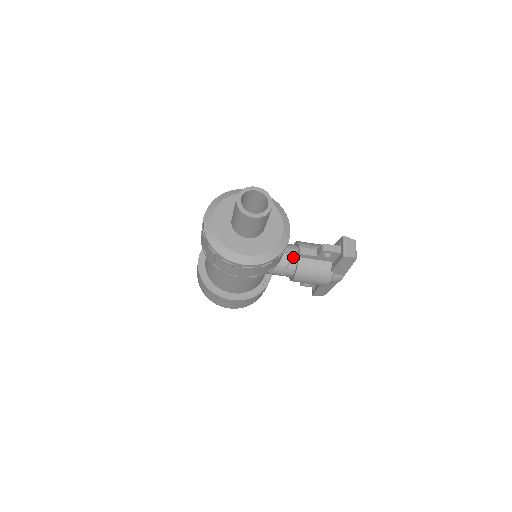
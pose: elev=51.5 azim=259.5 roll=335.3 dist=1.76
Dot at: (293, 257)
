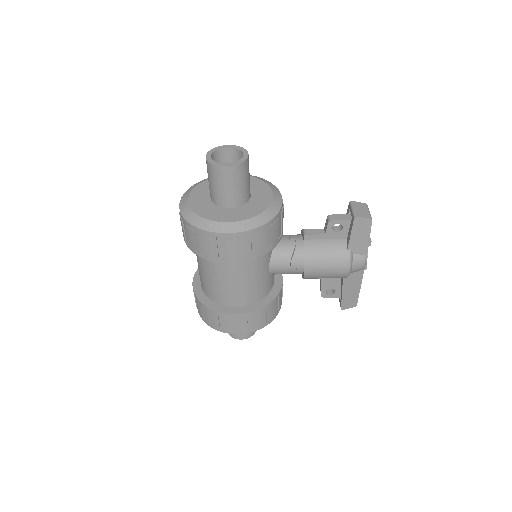
Dot at: (298, 243)
